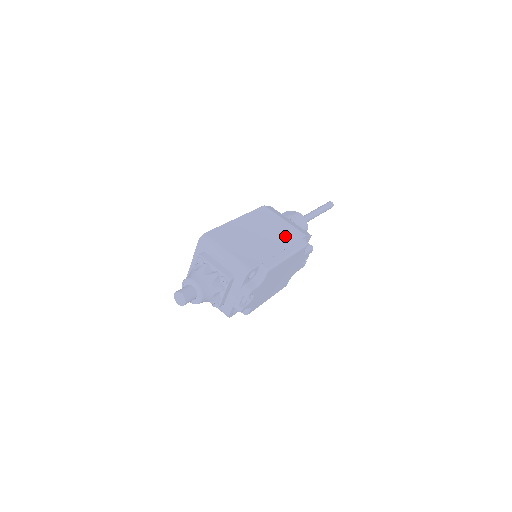
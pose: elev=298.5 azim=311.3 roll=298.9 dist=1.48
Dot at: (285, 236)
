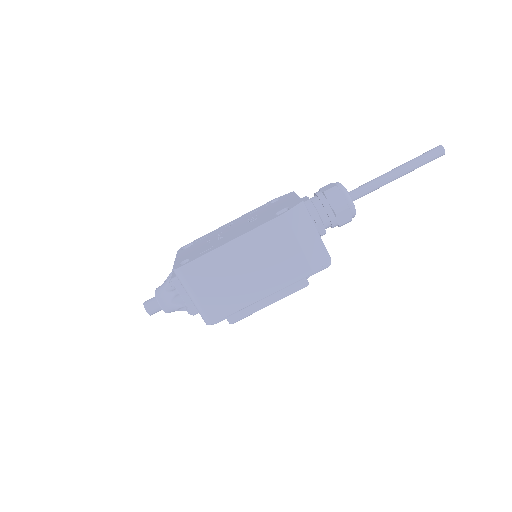
Dot at: (282, 274)
